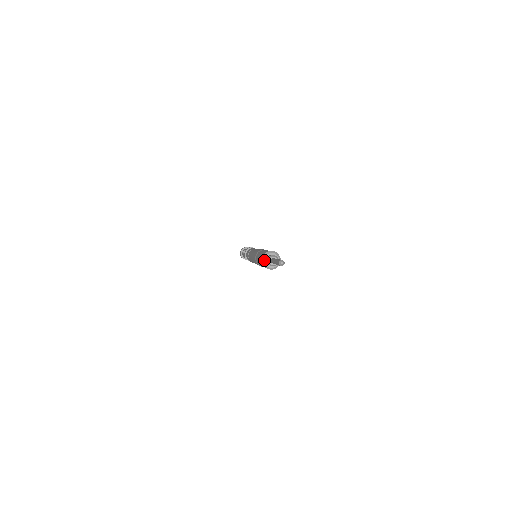
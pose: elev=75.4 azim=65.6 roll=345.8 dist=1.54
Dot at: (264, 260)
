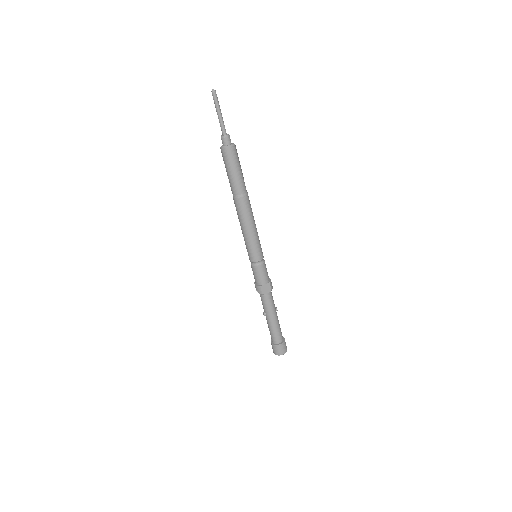
Dot at: (222, 147)
